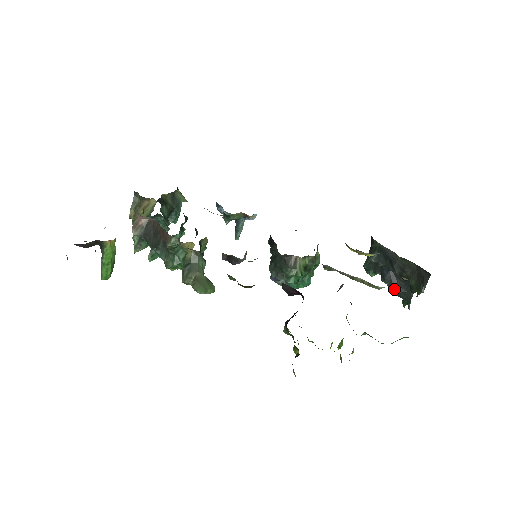
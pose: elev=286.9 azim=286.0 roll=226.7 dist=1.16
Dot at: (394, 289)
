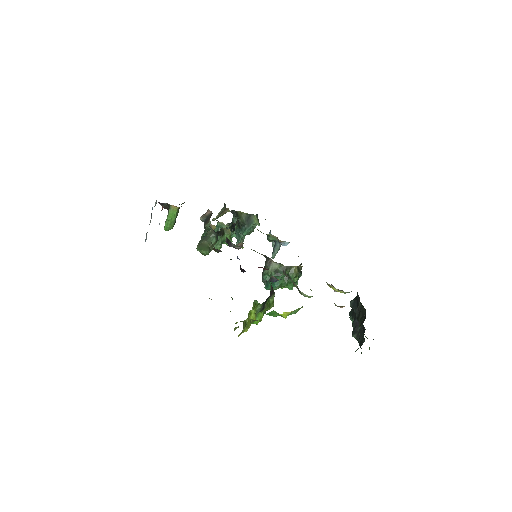
Dot at: (355, 333)
